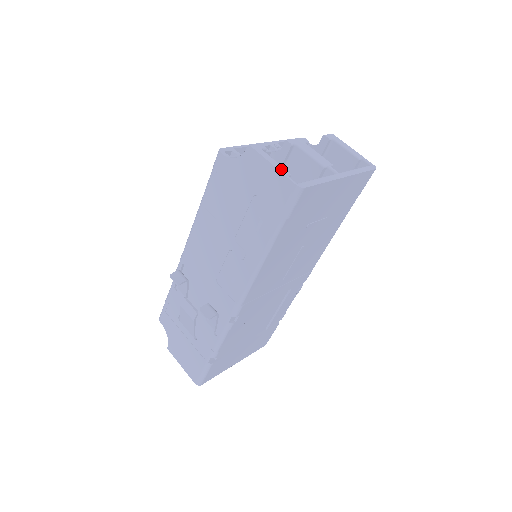
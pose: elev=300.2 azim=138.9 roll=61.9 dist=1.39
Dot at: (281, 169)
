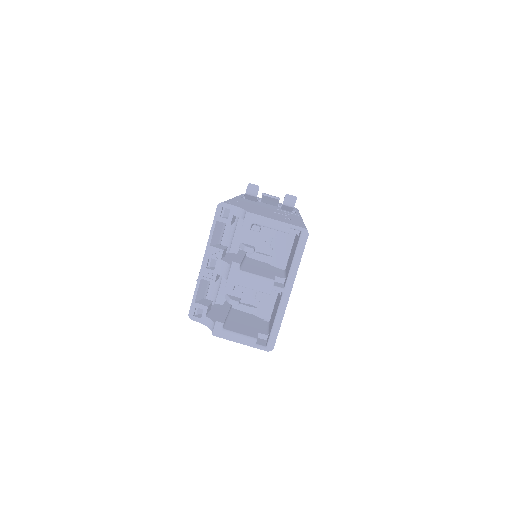
Dot at: (248, 343)
